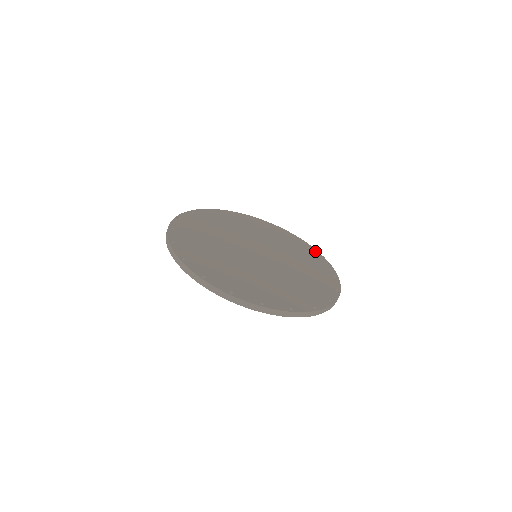
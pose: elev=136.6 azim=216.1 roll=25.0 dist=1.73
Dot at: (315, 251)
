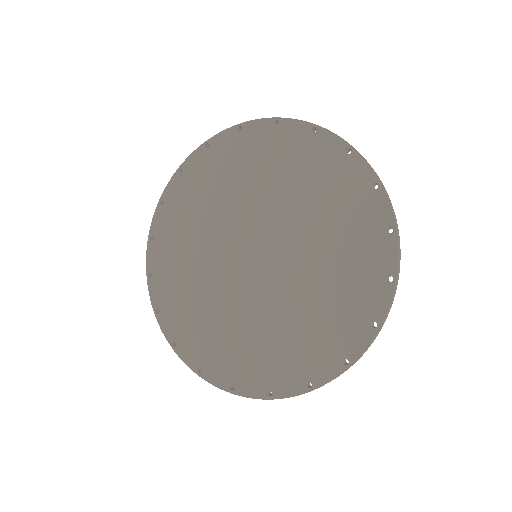
Dot at: (387, 286)
